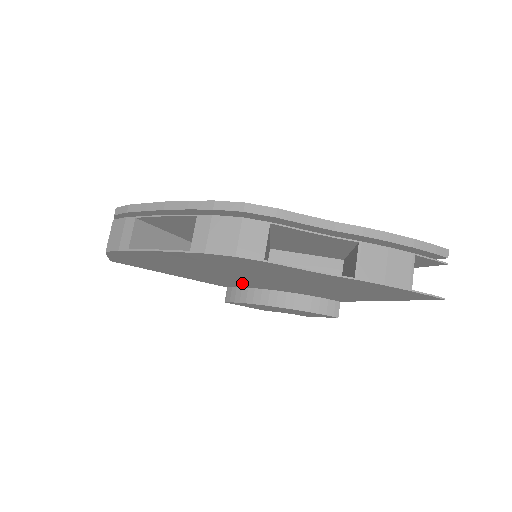
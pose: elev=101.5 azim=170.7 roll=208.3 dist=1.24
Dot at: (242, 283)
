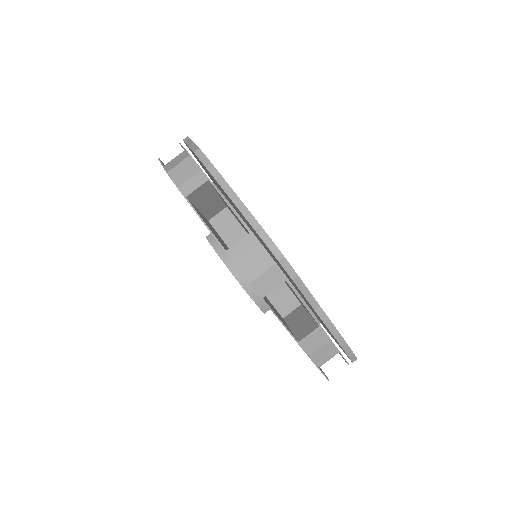
Dot at: occluded
